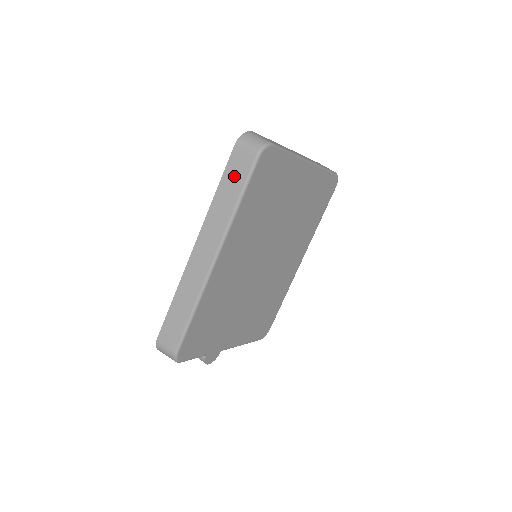
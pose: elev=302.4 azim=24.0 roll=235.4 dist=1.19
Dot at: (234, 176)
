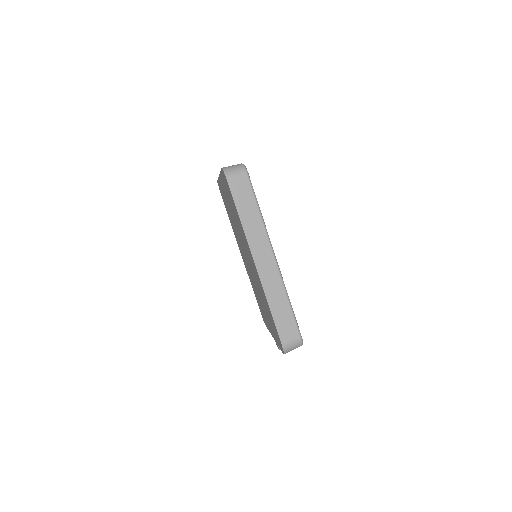
Dot at: (243, 198)
